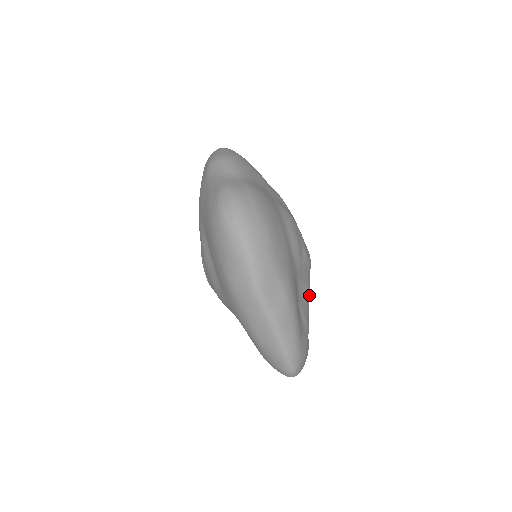
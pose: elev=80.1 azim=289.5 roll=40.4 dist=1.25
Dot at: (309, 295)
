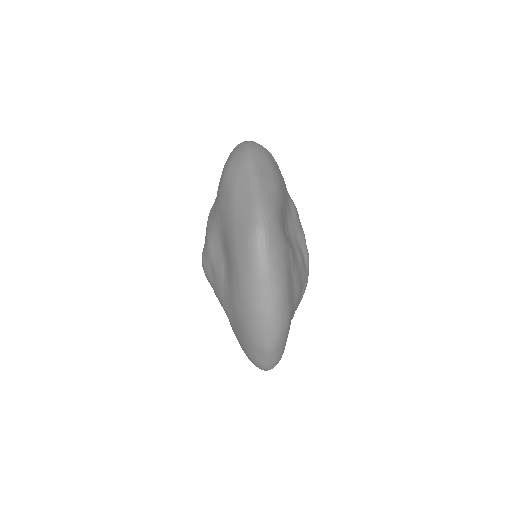
Dot at: (301, 265)
